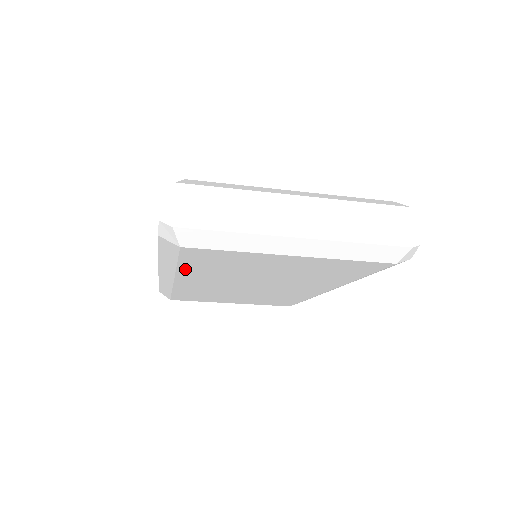
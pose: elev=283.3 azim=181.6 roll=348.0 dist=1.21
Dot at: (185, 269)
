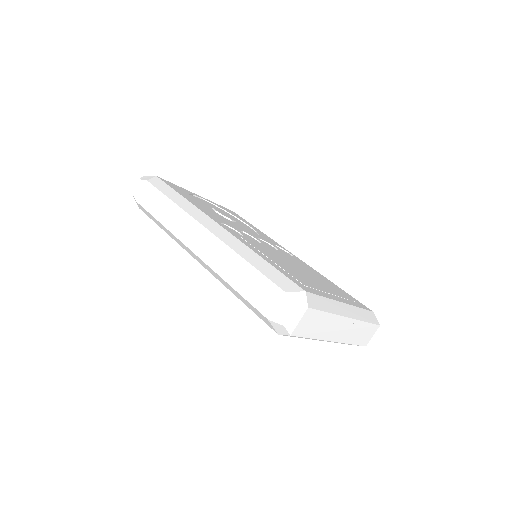
Dot at: occluded
